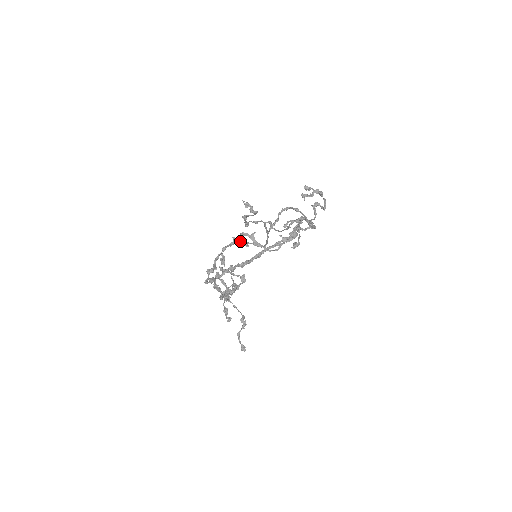
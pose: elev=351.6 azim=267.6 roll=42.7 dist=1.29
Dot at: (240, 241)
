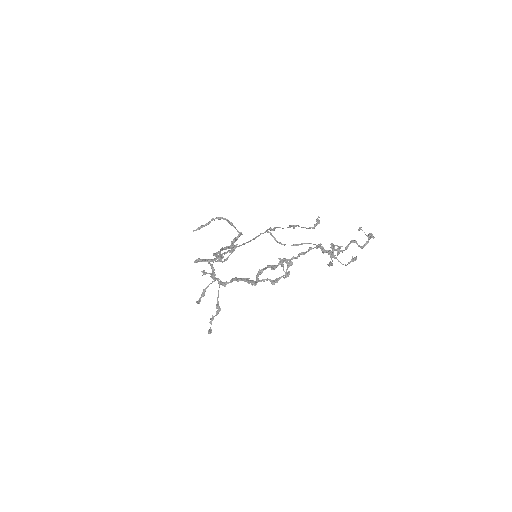
Dot at: (321, 248)
